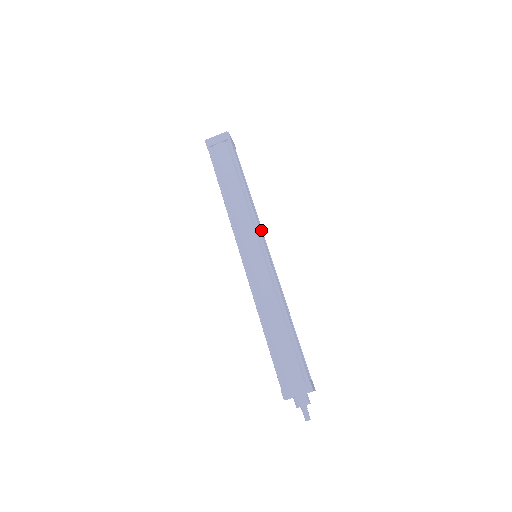
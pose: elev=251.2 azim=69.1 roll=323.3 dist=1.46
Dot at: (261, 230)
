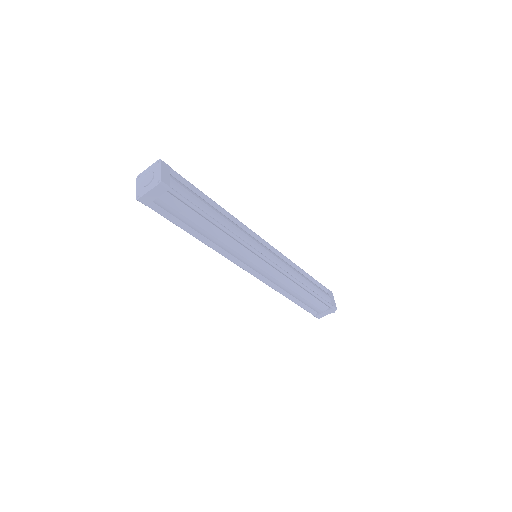
Dot at: (252, 239)
